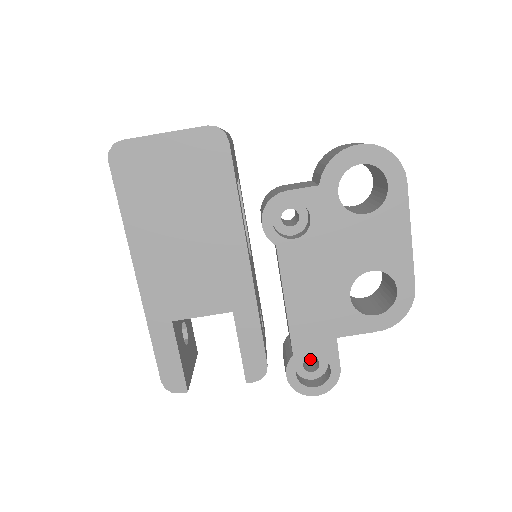
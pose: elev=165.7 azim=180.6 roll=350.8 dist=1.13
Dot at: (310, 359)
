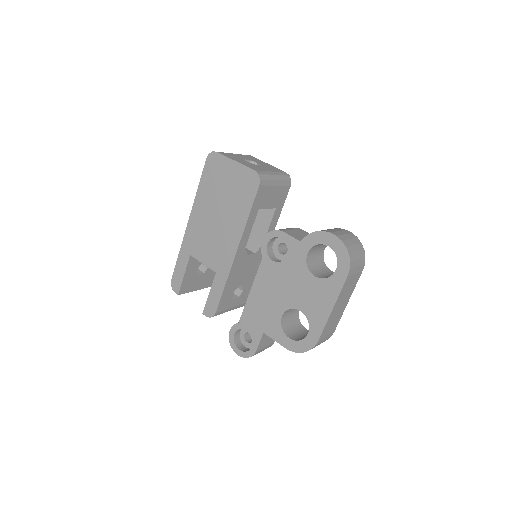
Dot at: occluded
